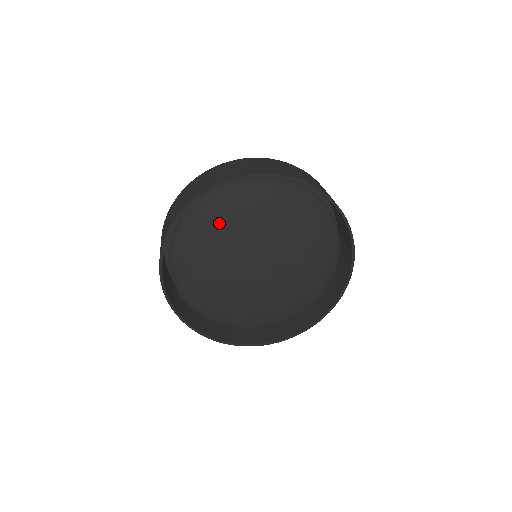
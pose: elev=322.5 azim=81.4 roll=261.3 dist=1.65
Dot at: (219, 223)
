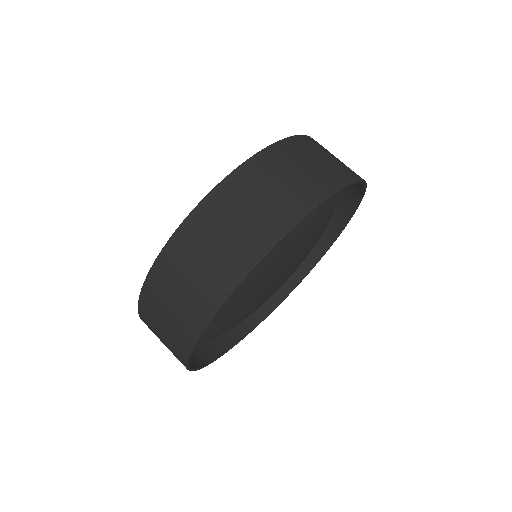
Dot at: (261, 263)
